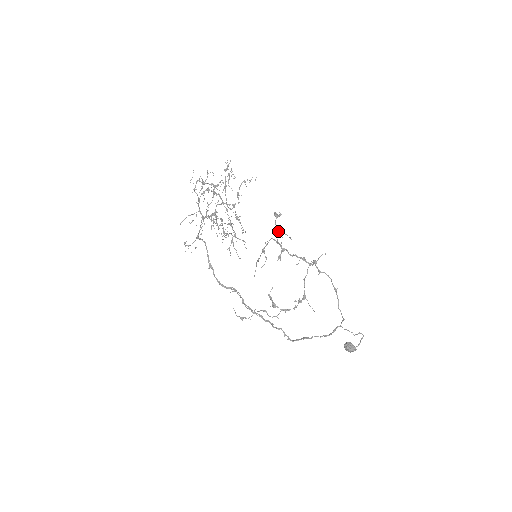
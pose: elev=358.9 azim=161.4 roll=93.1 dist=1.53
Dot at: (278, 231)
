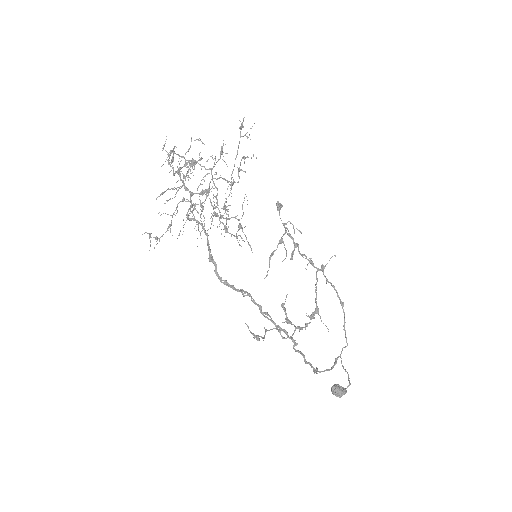
Dot at: (285, 223)
